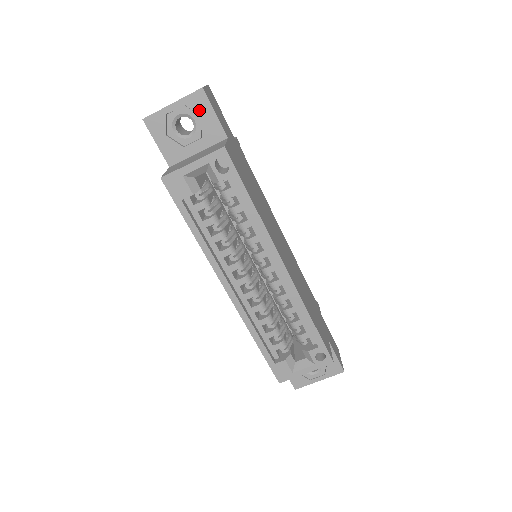
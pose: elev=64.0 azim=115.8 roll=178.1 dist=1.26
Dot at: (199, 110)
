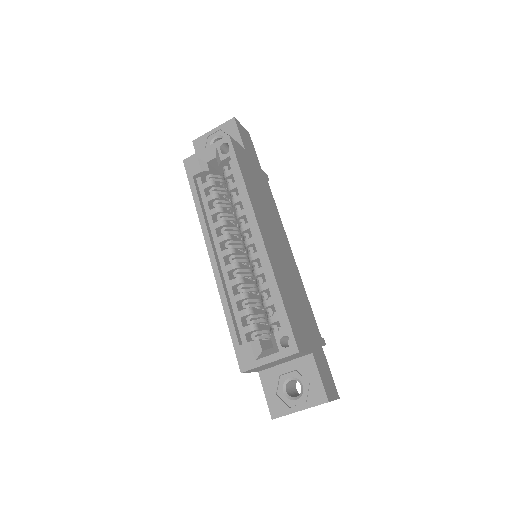
Dot at: (229, 132)
